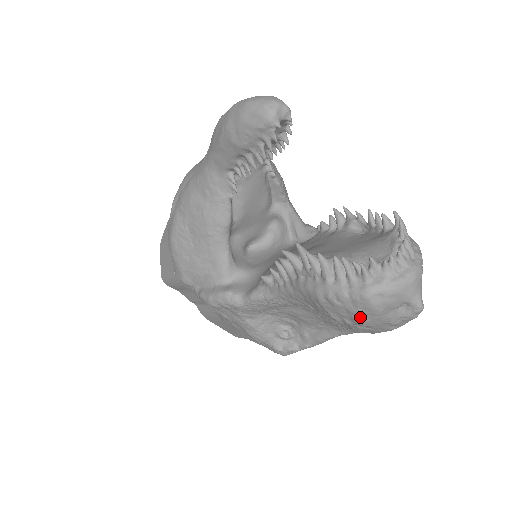
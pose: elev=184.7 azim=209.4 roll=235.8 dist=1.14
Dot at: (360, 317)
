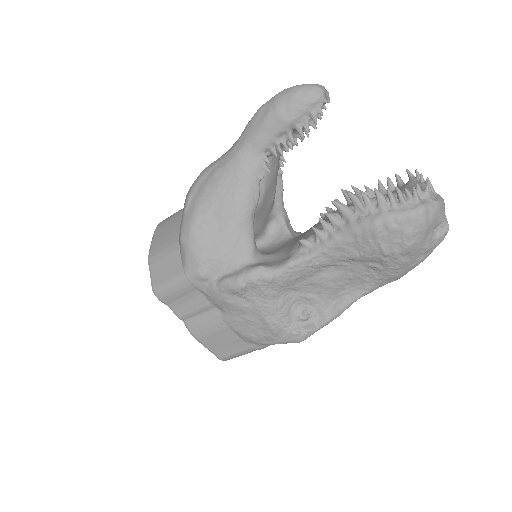
Dot at: (411, 238)
